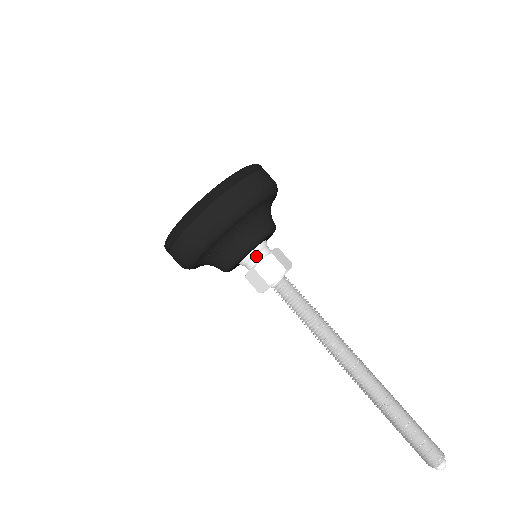
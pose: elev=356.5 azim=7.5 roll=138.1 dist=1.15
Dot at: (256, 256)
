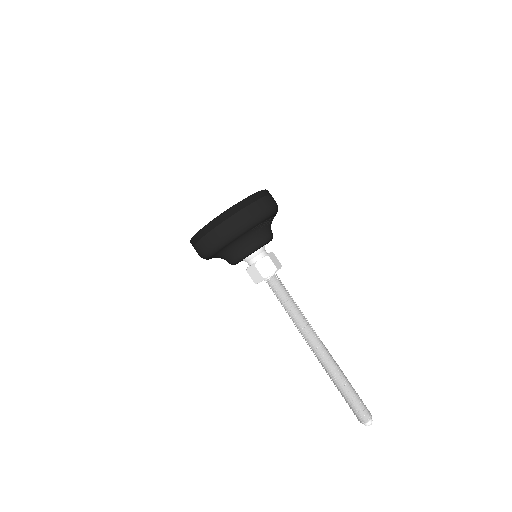
Dot at: (264, 251)
